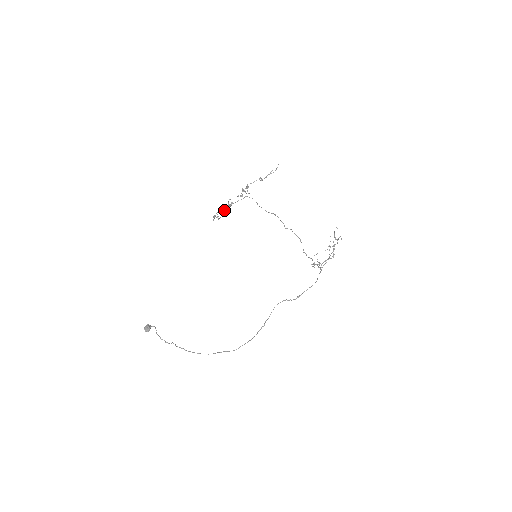
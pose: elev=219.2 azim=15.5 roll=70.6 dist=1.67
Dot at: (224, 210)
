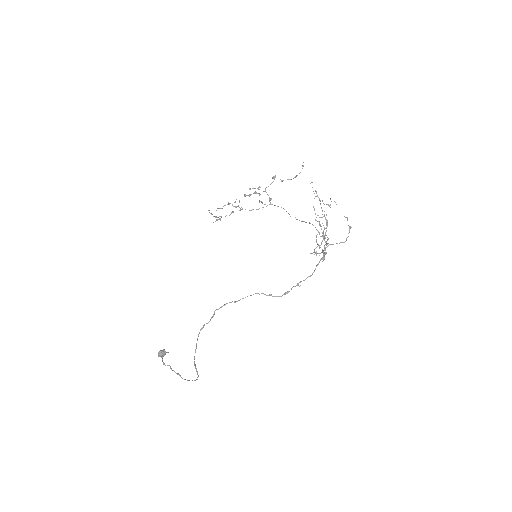
Dot at: (231, 213)
